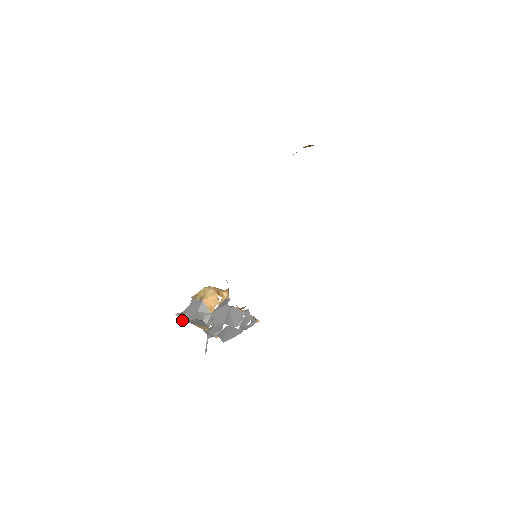
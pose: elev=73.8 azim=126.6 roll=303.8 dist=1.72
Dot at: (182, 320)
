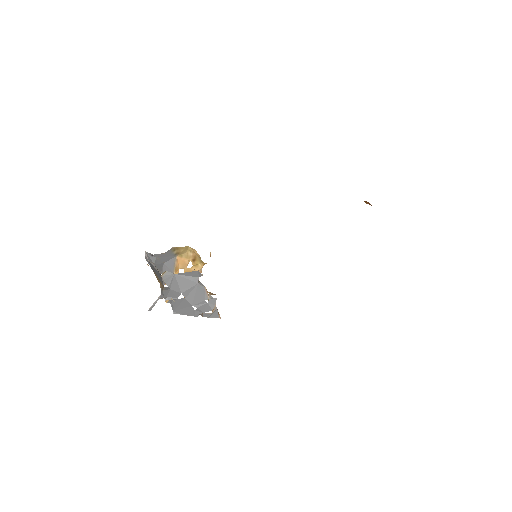
Dot at: (148, 262)
